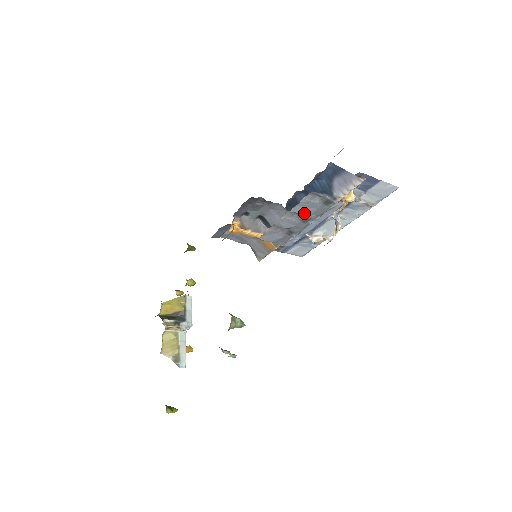
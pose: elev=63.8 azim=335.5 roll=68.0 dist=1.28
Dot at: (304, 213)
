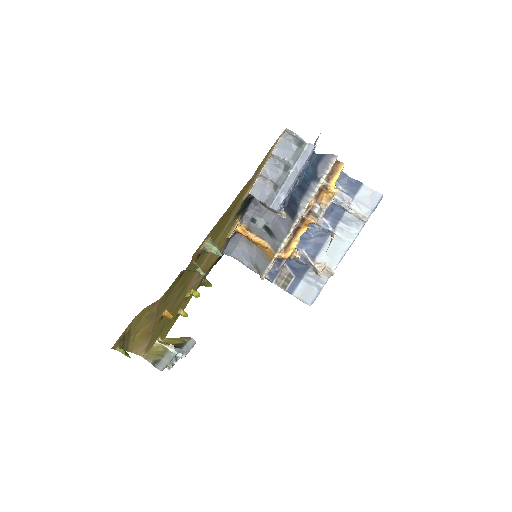
Dot at: (284, 157)
